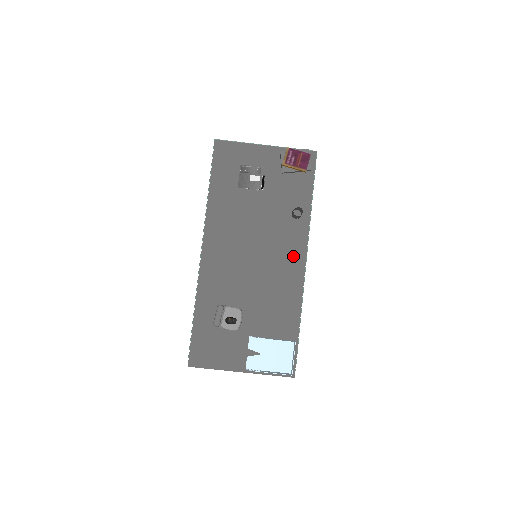
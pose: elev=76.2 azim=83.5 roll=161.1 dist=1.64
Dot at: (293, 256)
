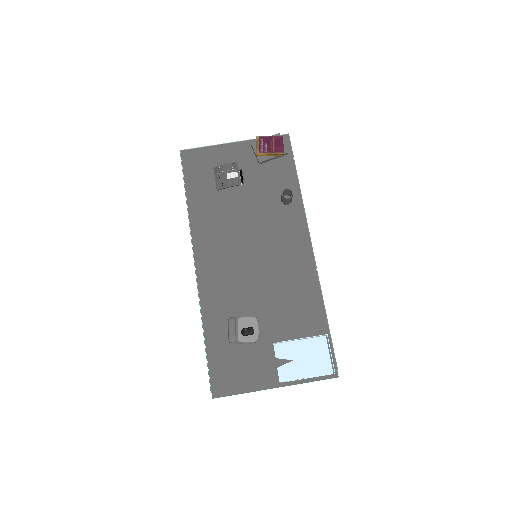
Dot at: (296, 244)
